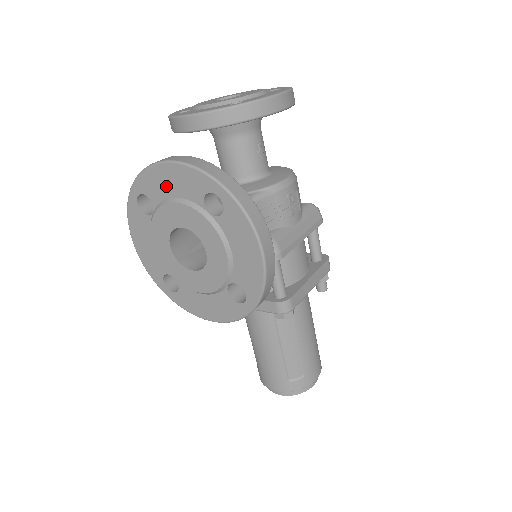
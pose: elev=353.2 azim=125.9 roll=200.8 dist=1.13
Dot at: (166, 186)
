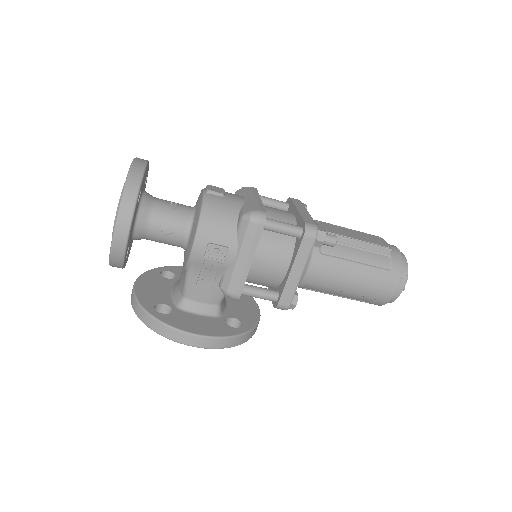
Dot at: occluded
